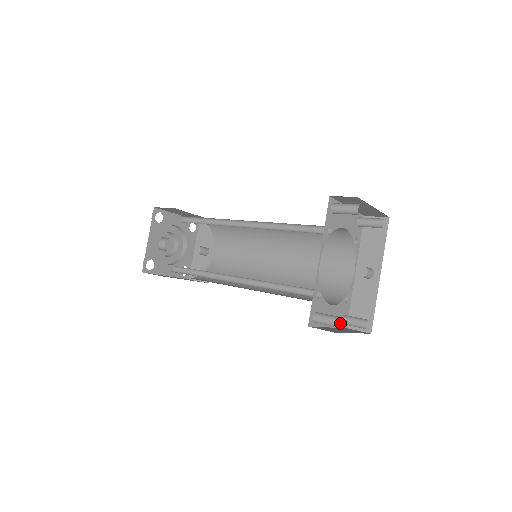
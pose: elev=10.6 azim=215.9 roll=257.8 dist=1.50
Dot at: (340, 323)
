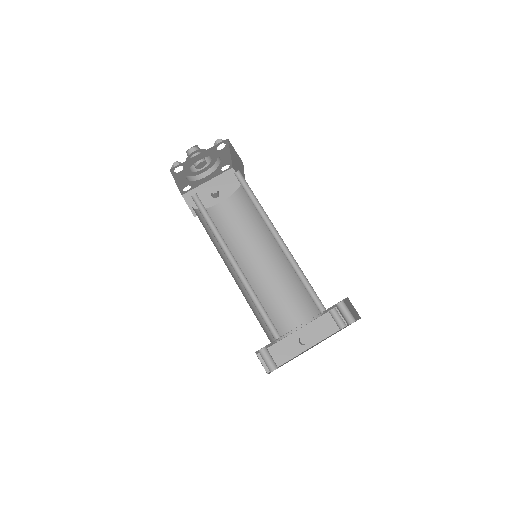
Dot at: occluded
